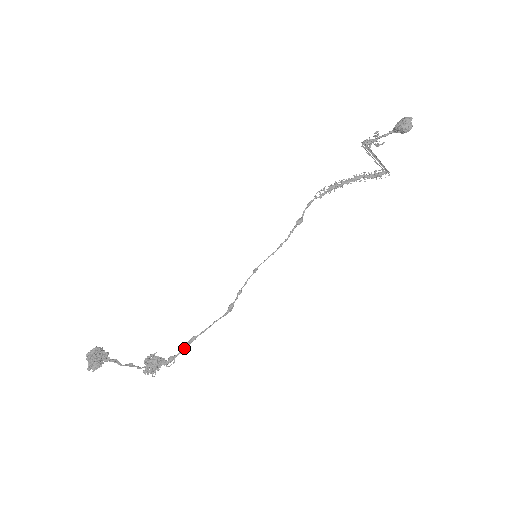
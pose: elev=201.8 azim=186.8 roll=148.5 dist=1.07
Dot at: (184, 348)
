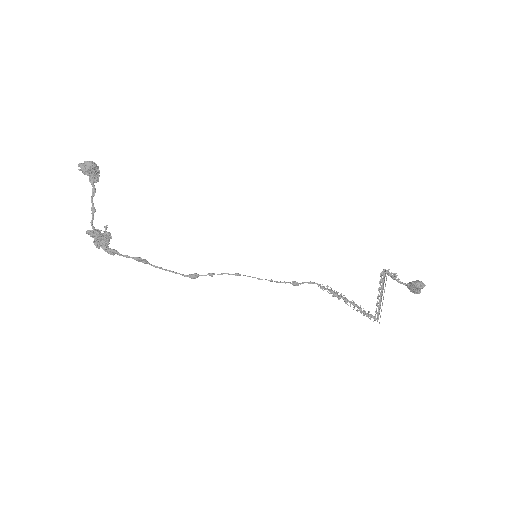
Dot at: (132, 257)
